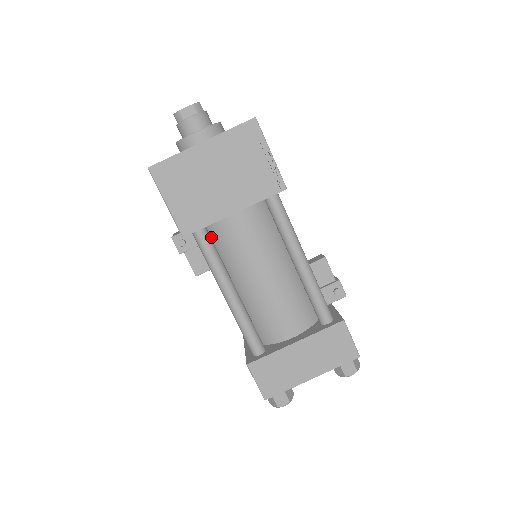
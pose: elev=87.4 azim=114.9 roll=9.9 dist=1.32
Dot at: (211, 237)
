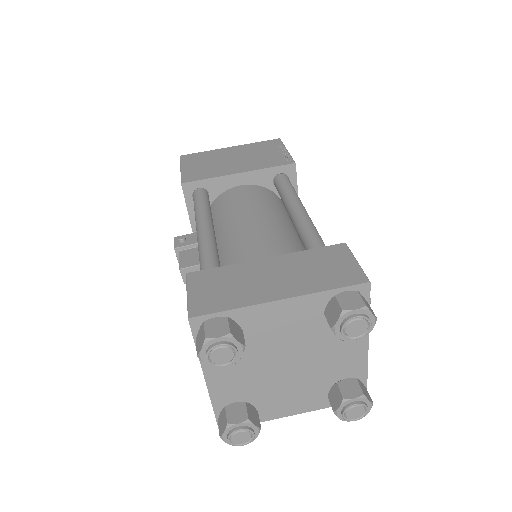
Dot at: occluded
